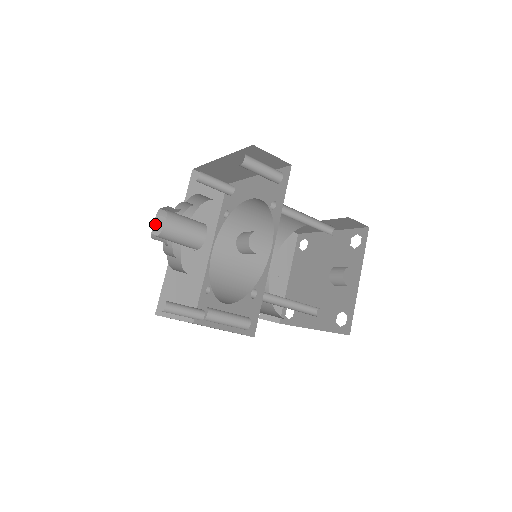
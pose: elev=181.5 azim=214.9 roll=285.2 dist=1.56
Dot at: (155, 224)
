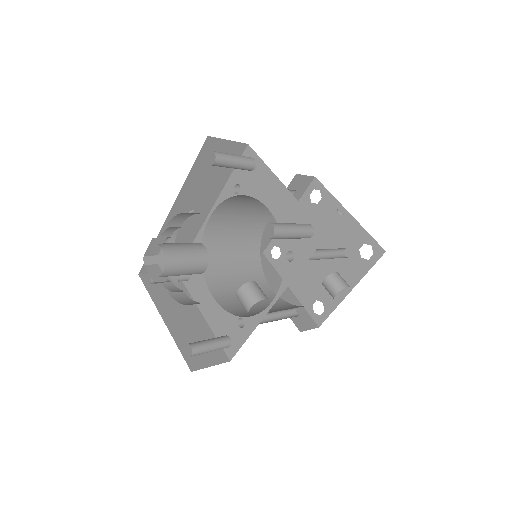
Dot at: (149, 247)
